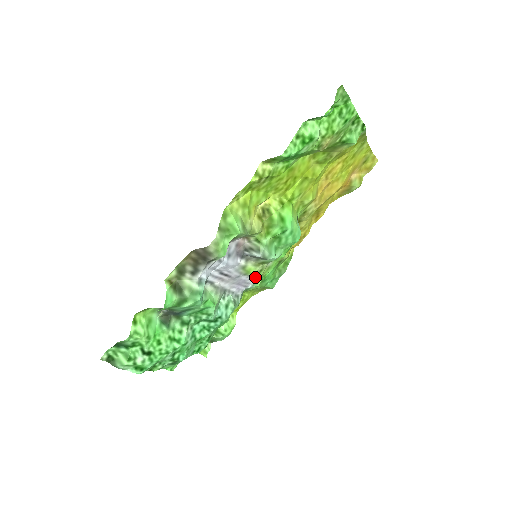
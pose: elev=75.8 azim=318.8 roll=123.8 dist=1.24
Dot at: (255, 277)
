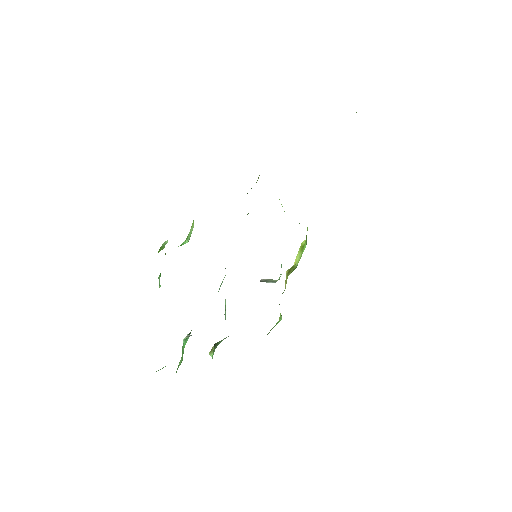
Dot at: occluded
